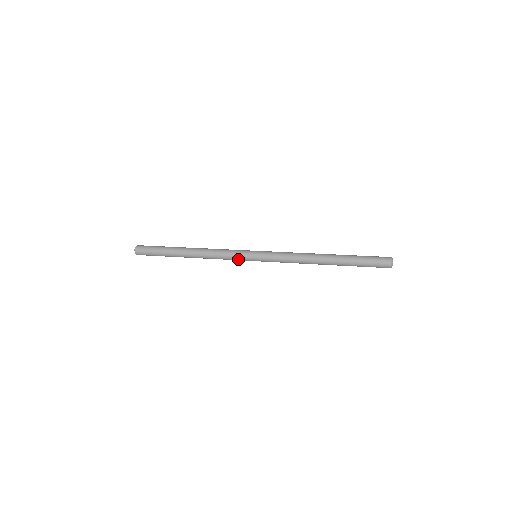
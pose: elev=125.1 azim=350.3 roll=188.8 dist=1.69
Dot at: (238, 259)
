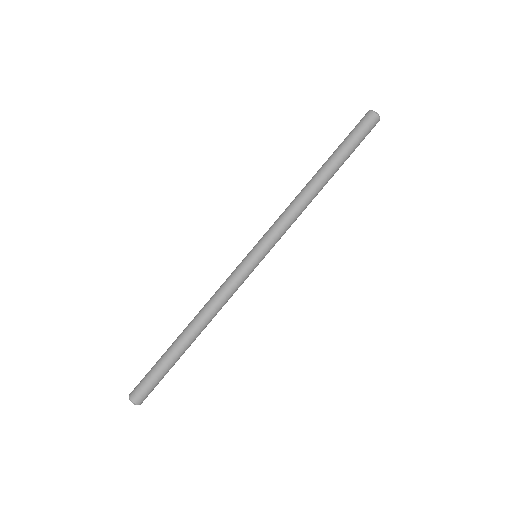
Dot at: occluded
